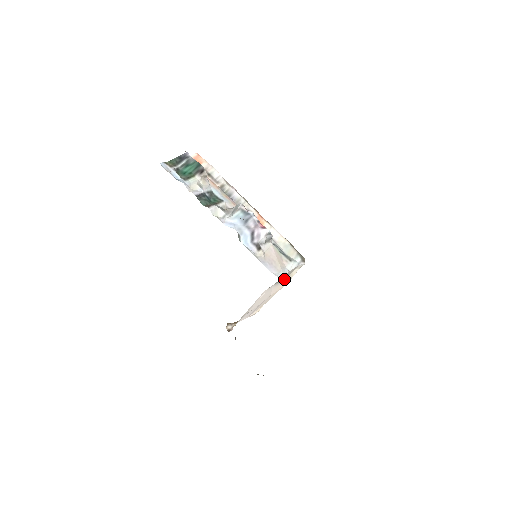
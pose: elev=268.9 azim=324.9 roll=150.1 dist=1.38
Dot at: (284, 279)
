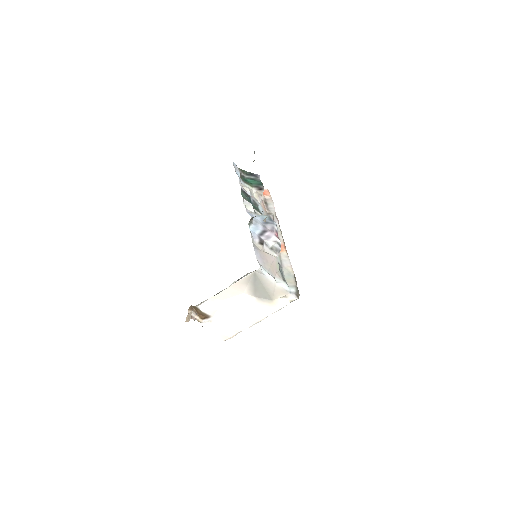
Dot at: (269, 300)
